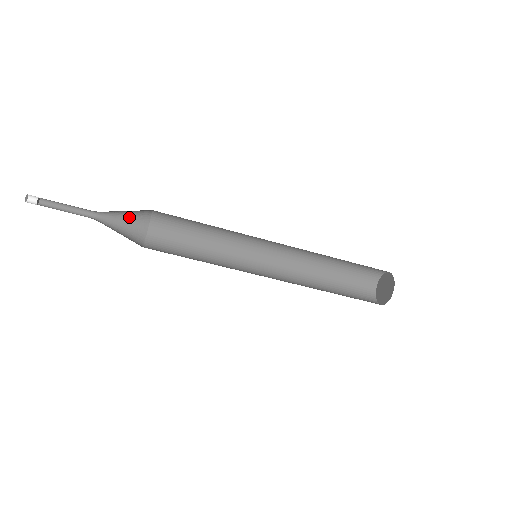
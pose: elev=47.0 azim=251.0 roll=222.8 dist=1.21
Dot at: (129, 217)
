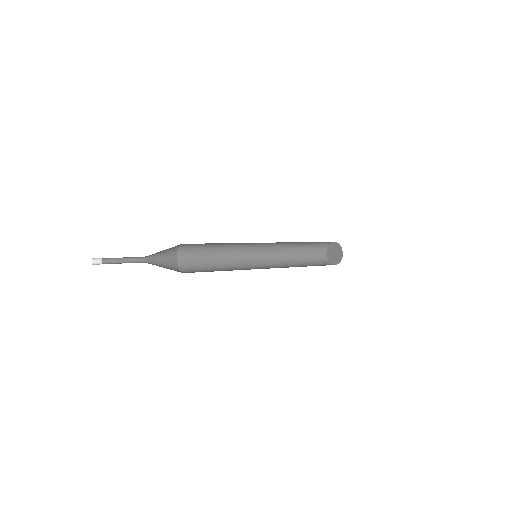
Dot at: occluded
